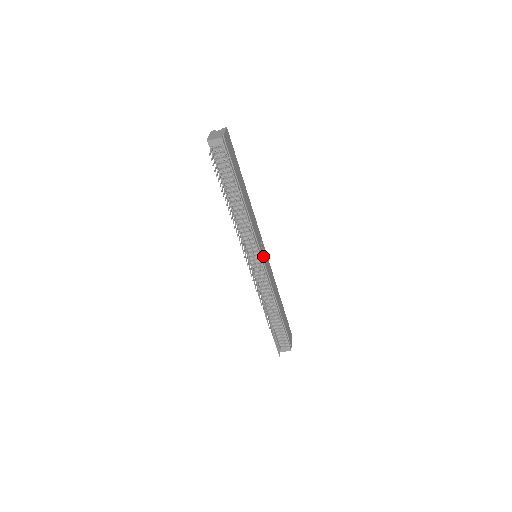
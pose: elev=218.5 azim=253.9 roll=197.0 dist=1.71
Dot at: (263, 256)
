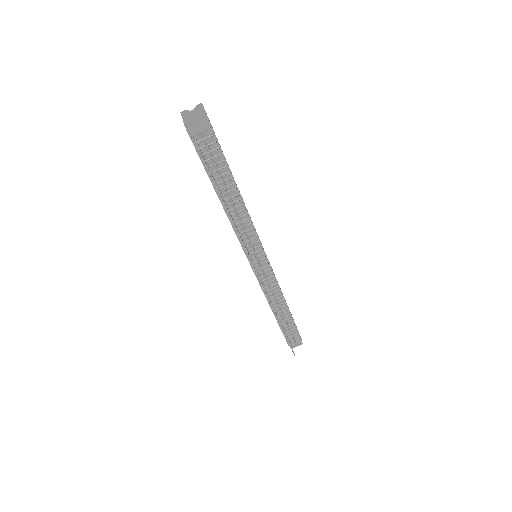
Dot at: occluded
